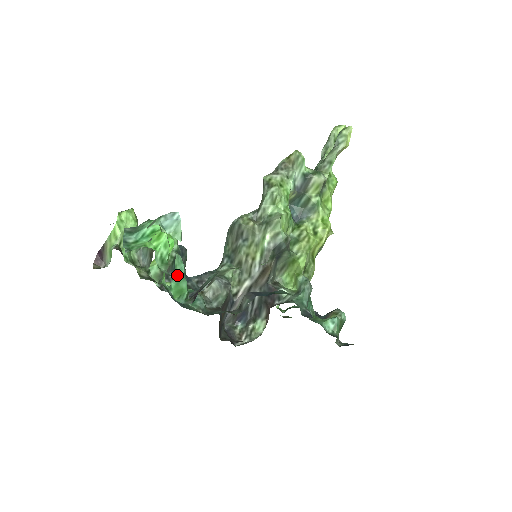
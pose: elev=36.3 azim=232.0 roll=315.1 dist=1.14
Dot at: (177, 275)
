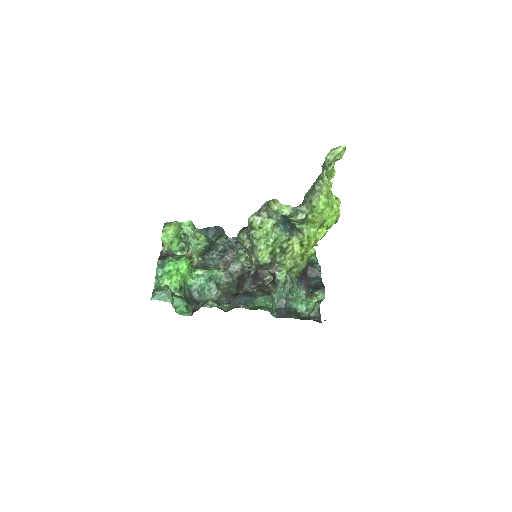
Dot at: (179, 306)
